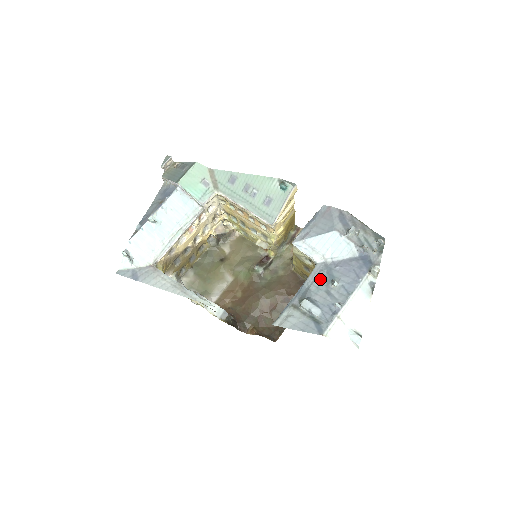
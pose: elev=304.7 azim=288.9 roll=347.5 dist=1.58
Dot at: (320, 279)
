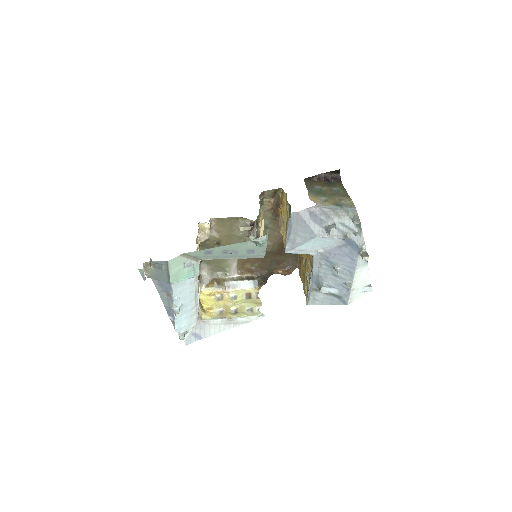
Dot at: (323, 267)
